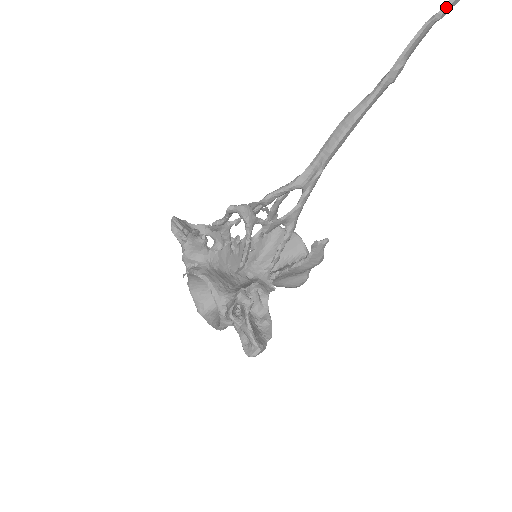
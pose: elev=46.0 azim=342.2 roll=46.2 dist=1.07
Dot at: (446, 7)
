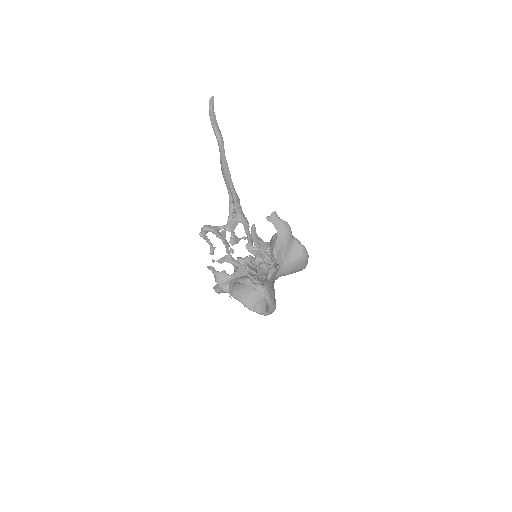
Dot at: (210, 103)
